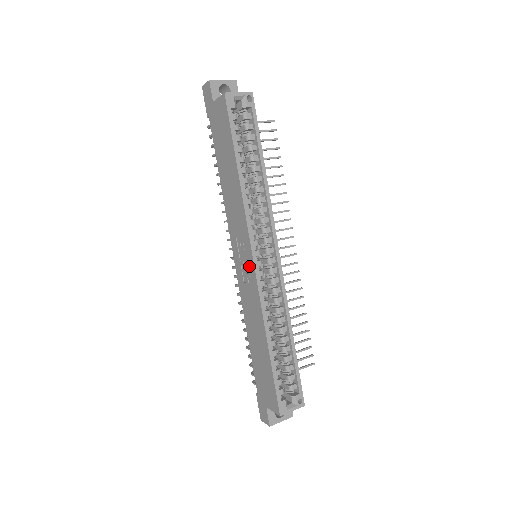
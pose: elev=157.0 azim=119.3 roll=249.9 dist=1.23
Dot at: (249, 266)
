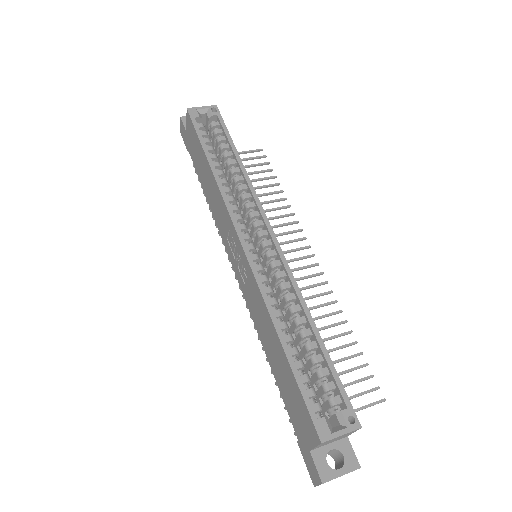
Dot at: (240, 255)
